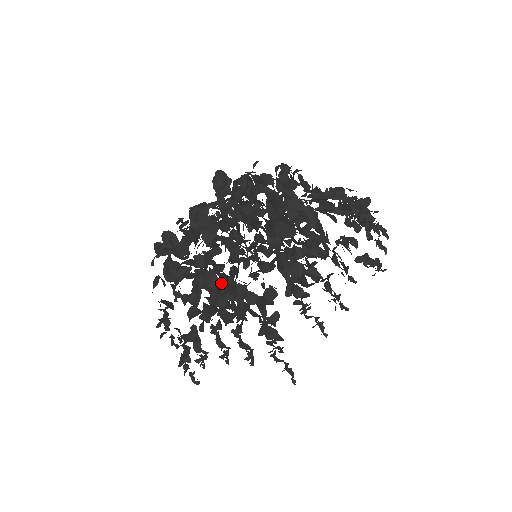
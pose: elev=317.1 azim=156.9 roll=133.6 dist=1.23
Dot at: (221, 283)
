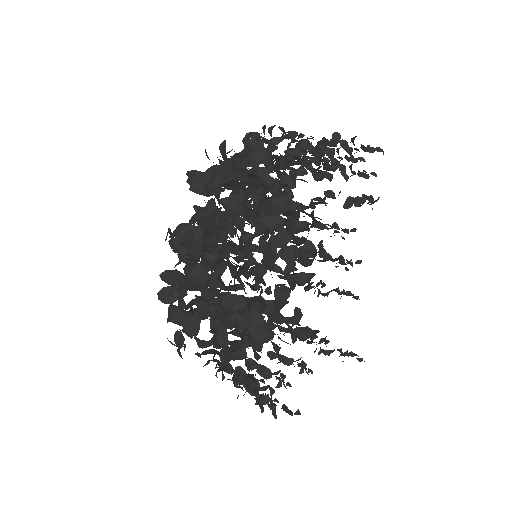
Dot at: occluded
